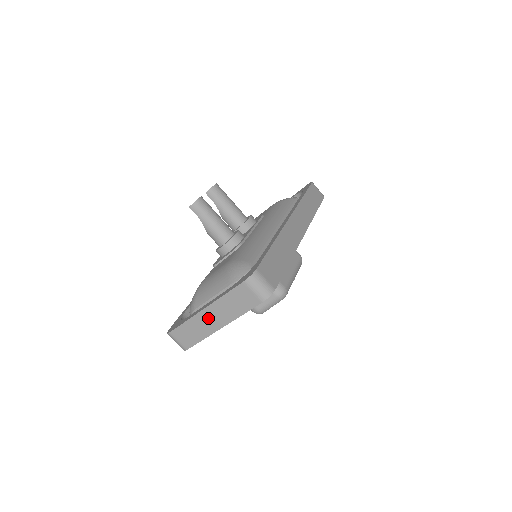
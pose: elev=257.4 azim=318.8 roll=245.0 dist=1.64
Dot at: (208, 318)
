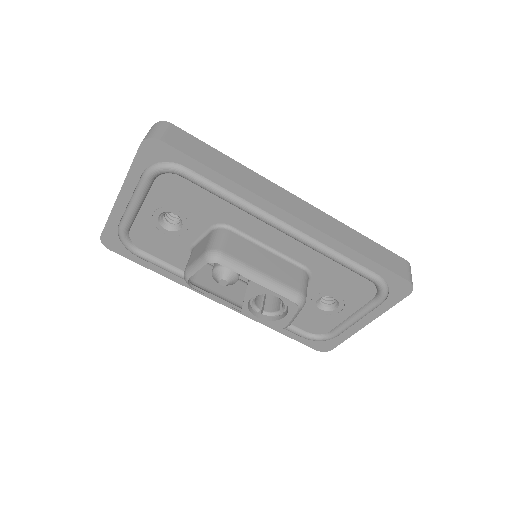
Dot at: occluded
